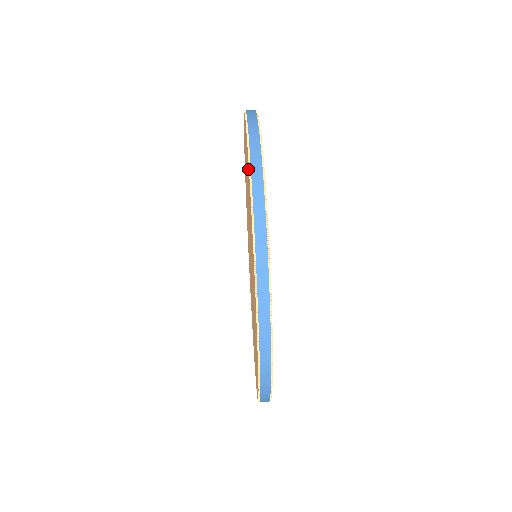
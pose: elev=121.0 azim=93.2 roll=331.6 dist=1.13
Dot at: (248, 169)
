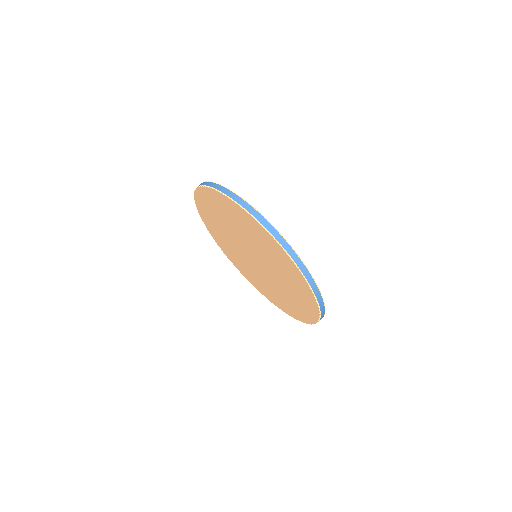
Dot at: (305, 287)
